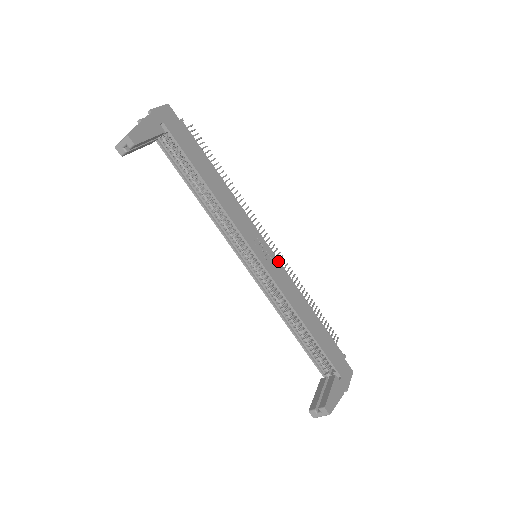
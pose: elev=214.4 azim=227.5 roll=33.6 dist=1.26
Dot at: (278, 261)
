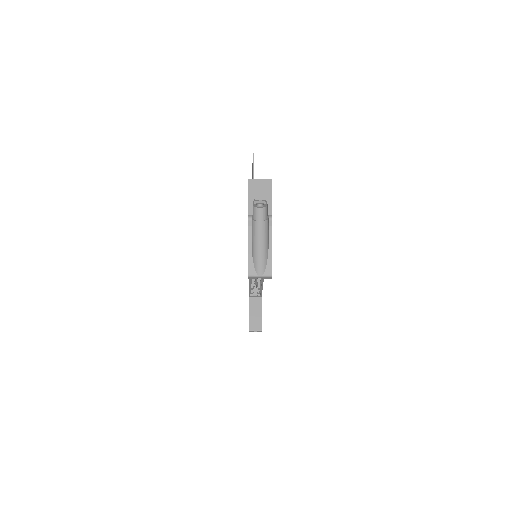
Dot at: occluded
